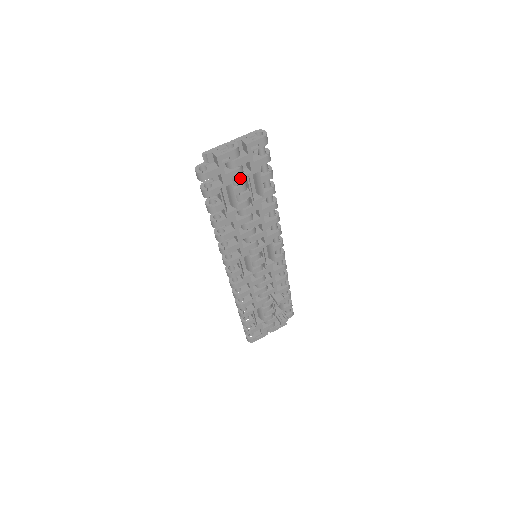
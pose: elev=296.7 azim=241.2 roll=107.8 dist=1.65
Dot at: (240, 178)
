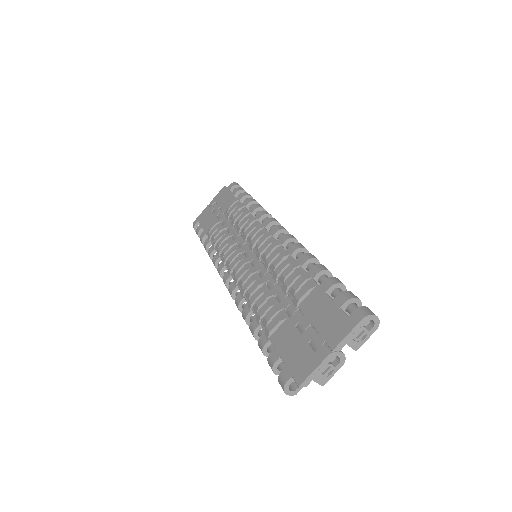
Dot at: occluded
